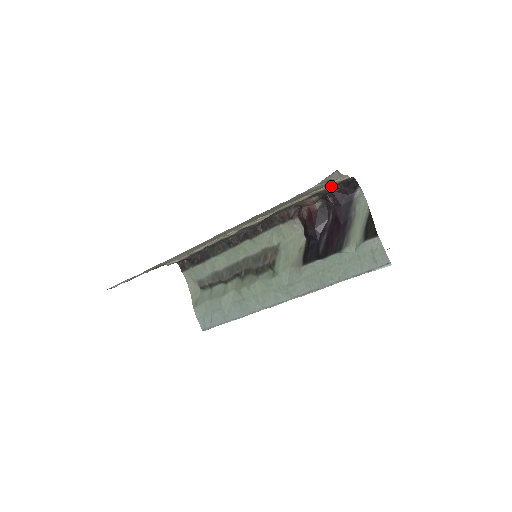
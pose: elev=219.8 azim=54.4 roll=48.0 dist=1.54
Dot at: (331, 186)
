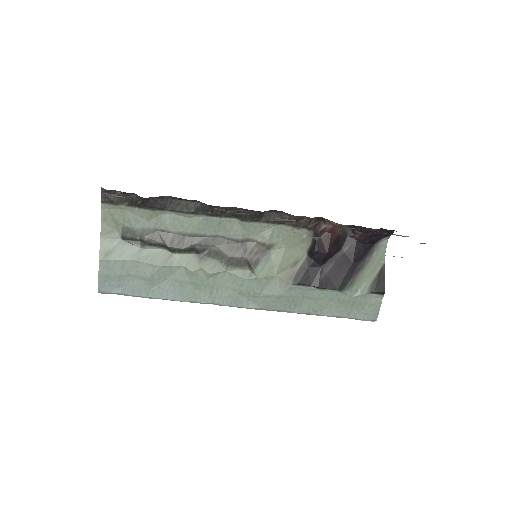
Dot at: (384, 233)
